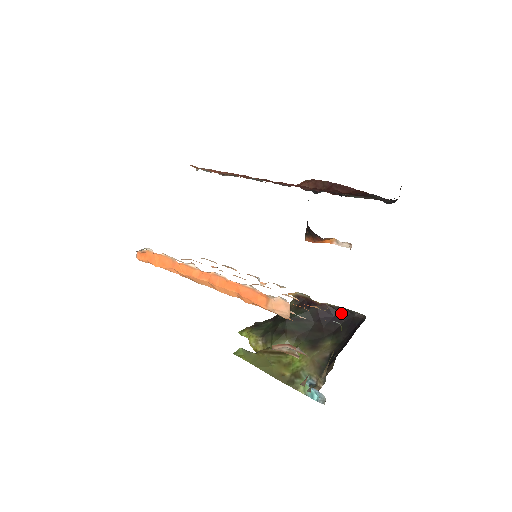
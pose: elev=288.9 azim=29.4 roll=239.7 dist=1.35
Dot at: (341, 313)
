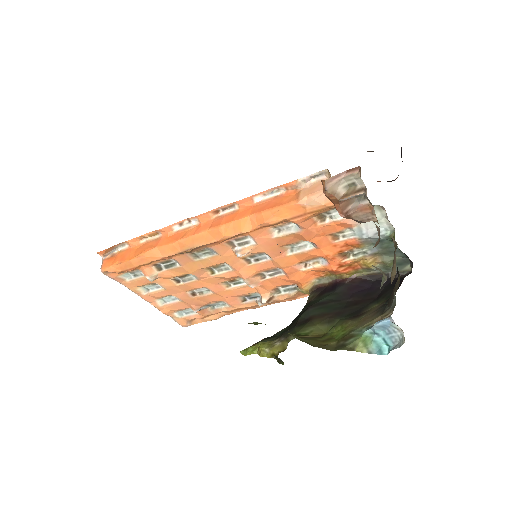
Dot at: (378, 281)
